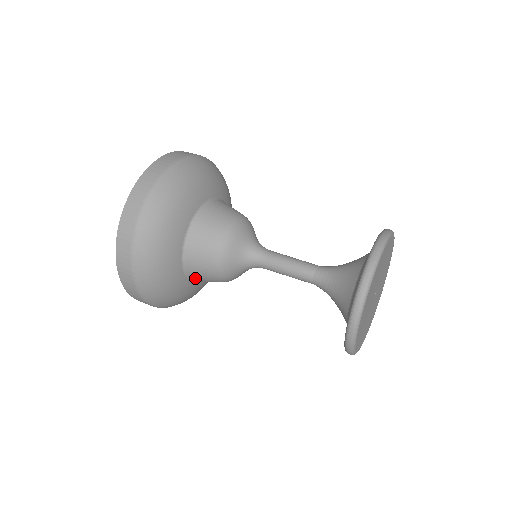
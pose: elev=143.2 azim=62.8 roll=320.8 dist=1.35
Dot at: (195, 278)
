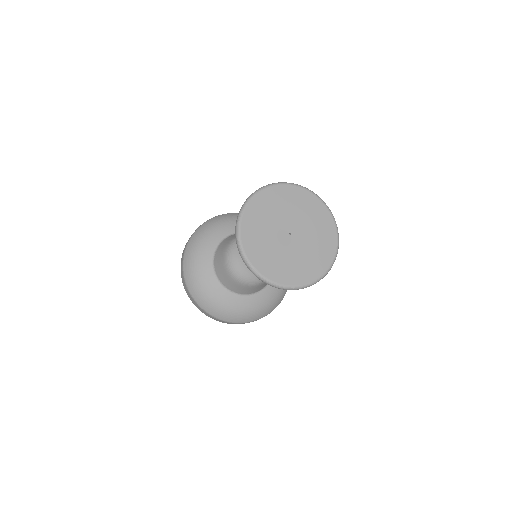
Dot at: (237, 291)
